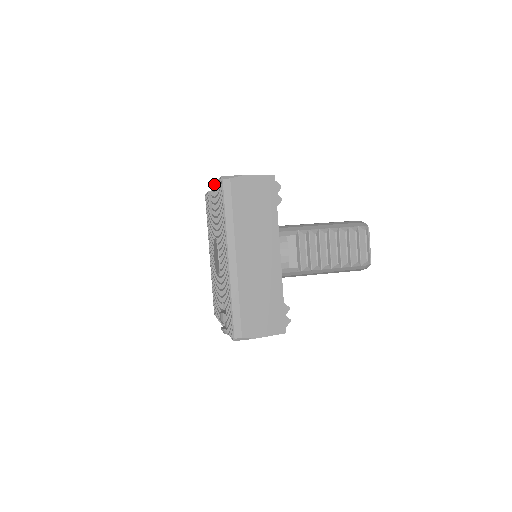
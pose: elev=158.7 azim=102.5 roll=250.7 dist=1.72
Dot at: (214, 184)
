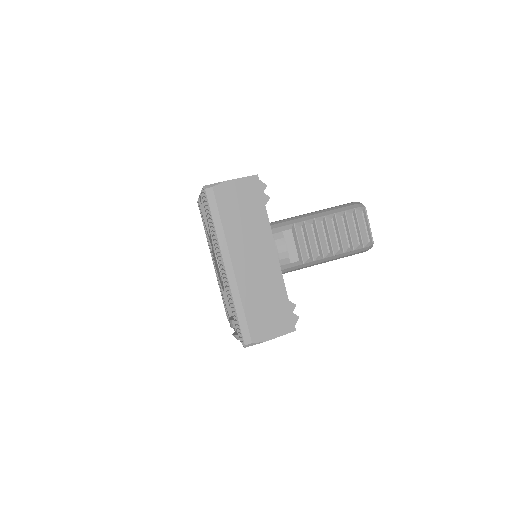
Dot at: occluded
